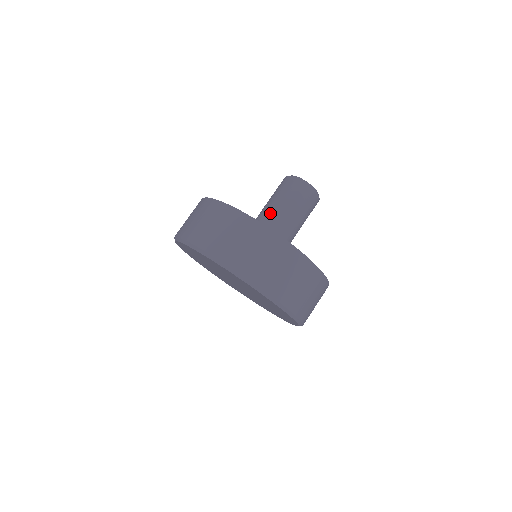
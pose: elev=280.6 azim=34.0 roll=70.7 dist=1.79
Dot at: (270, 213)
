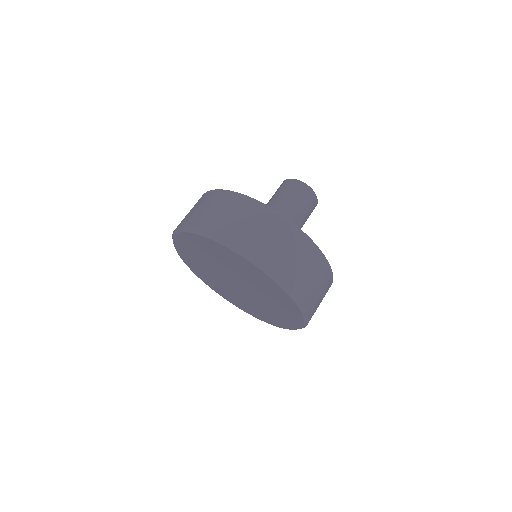
Dot at: occluded
